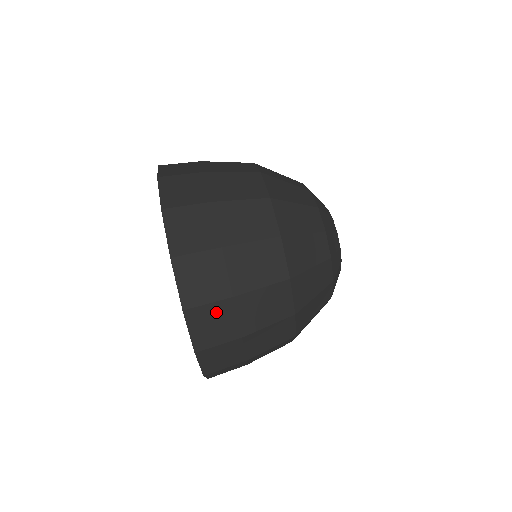
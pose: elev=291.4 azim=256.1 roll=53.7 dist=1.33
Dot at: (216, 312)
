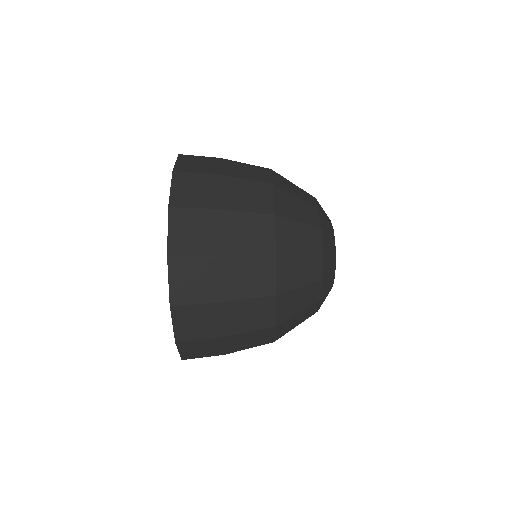
Dot at: (198, 267)
